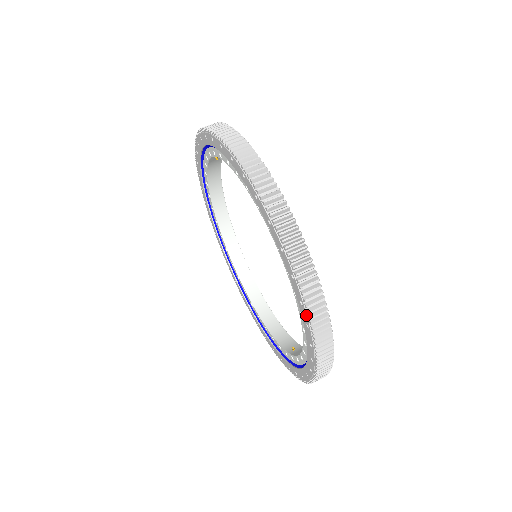
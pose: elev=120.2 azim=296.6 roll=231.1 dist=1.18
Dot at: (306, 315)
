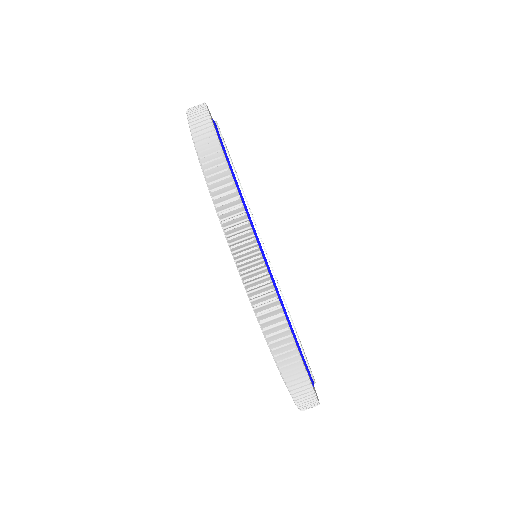
Dot at: occluded
